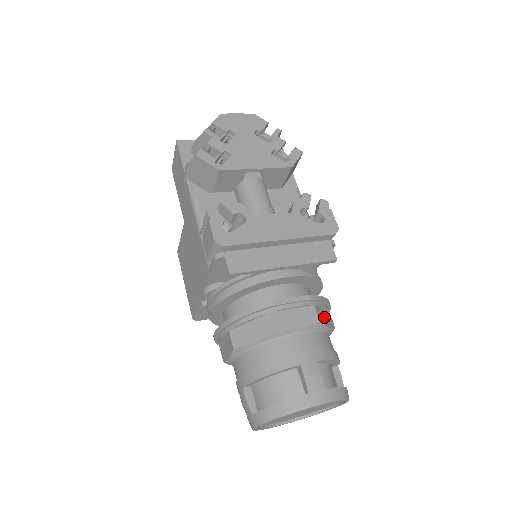
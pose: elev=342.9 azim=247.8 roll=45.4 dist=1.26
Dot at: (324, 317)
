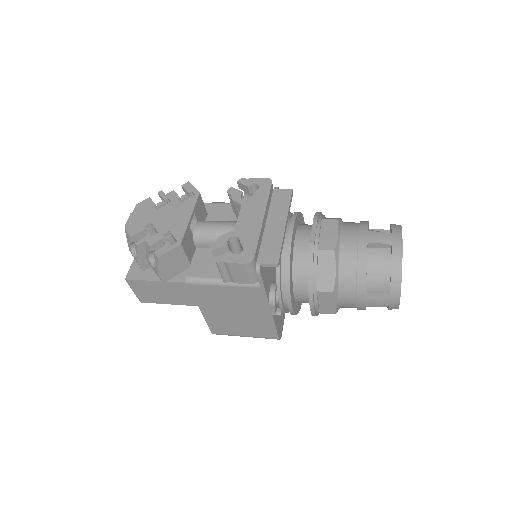
Dot at: occluded
